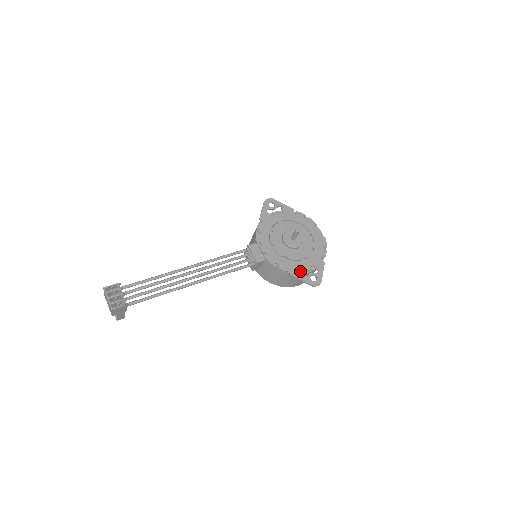
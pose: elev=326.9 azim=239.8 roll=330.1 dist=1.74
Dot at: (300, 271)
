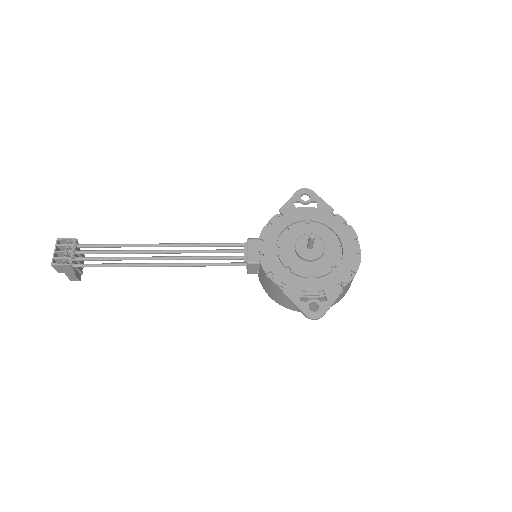
Dot at: (299, 292)
